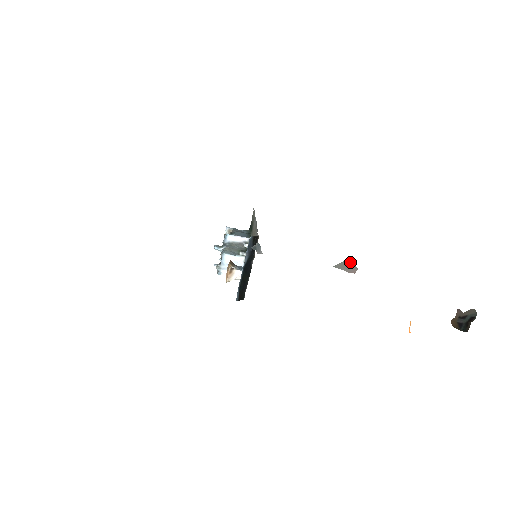
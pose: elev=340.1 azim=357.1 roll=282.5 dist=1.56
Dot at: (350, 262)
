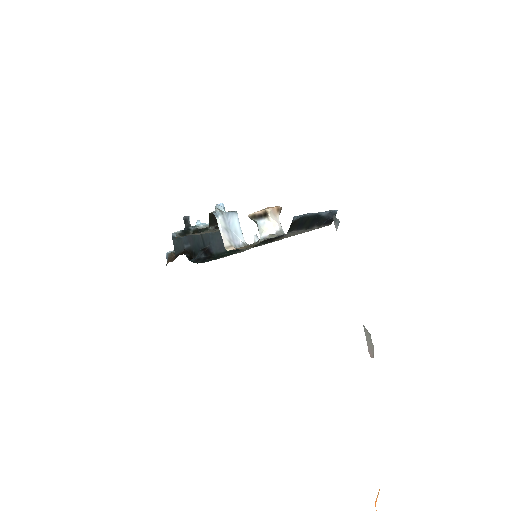
Dot at: occluded
